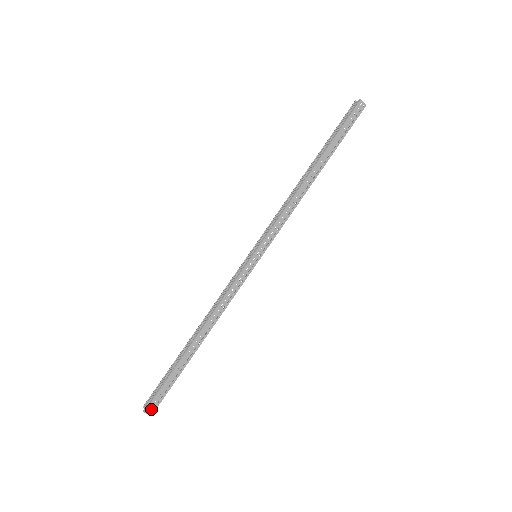
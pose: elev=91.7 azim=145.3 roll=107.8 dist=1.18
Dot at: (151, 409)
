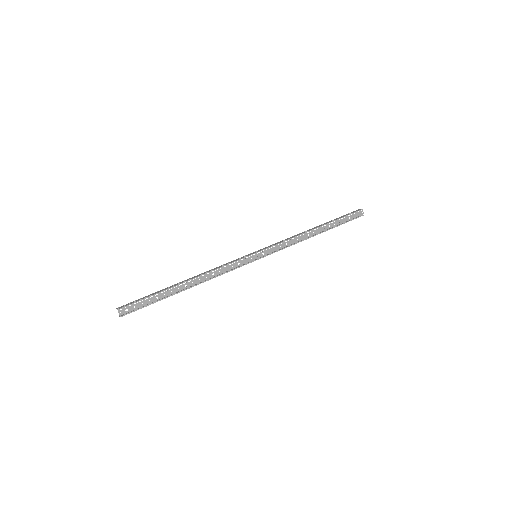
Dot at: (122, 307)
